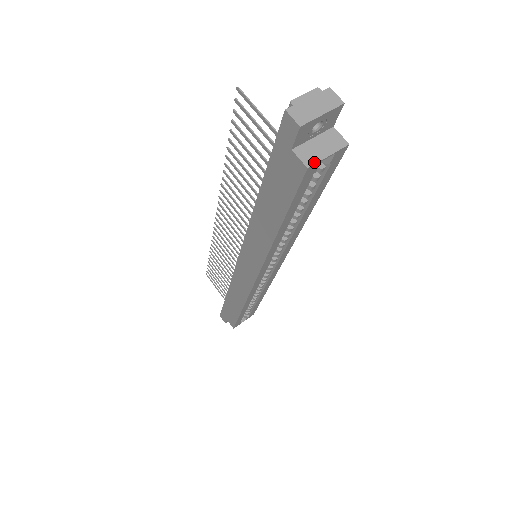
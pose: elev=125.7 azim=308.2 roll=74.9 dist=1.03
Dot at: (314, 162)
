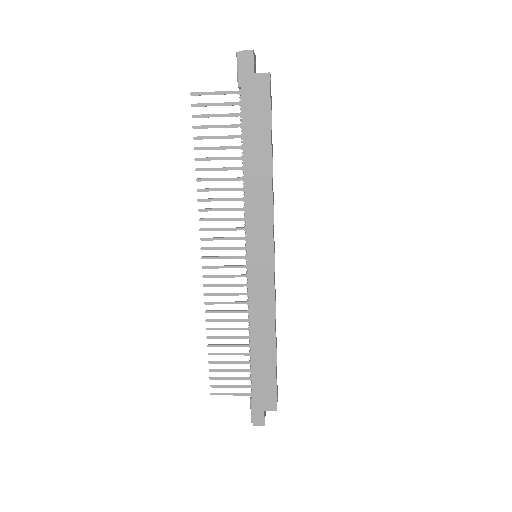
Dot at: (269, 73)
